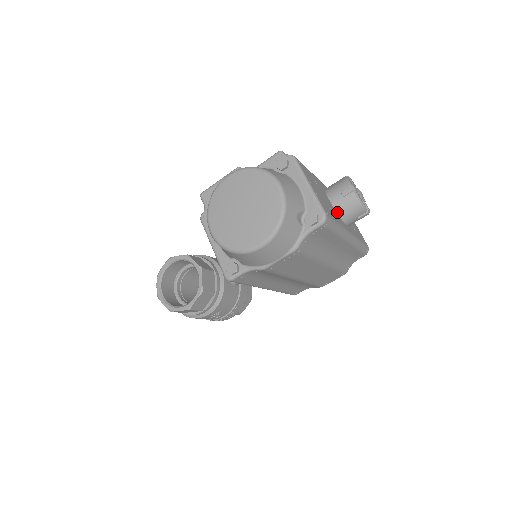
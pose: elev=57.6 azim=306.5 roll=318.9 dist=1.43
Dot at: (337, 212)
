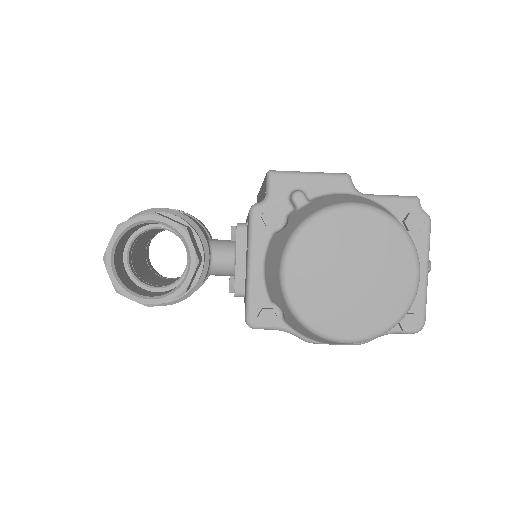
Dot at: occluded
